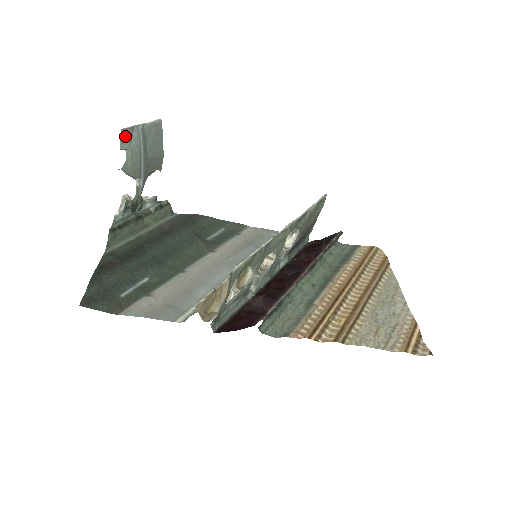
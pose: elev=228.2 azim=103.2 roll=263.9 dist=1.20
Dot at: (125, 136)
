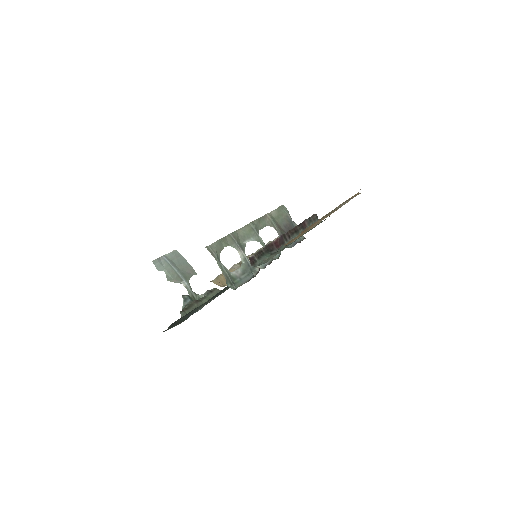
Dot at: (157, 264)
